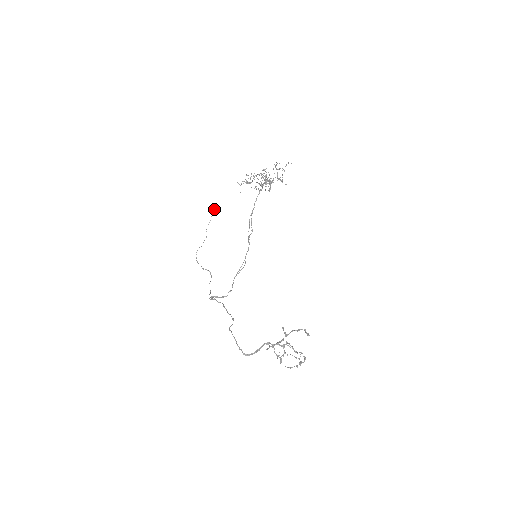
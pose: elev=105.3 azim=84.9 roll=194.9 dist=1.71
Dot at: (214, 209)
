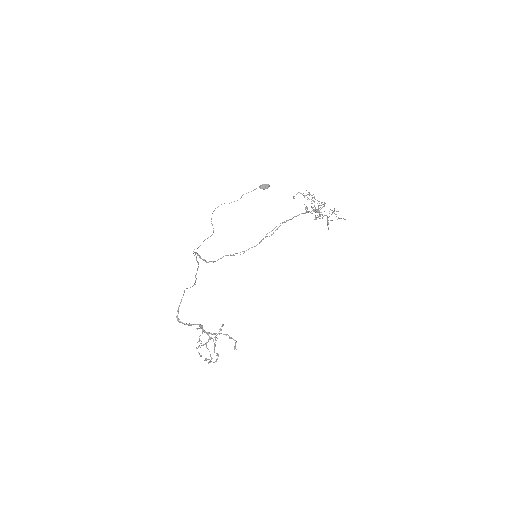
Dot at: (264, 185)
